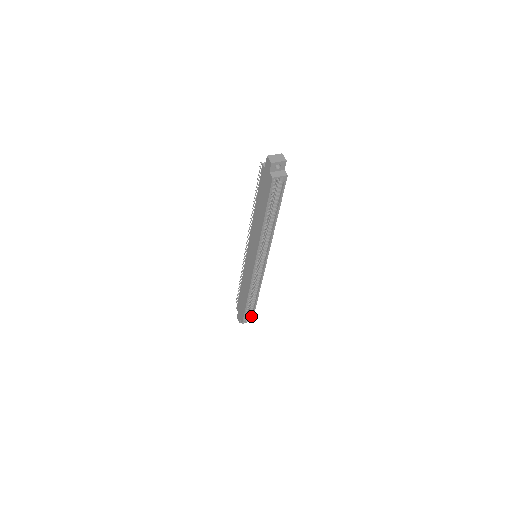
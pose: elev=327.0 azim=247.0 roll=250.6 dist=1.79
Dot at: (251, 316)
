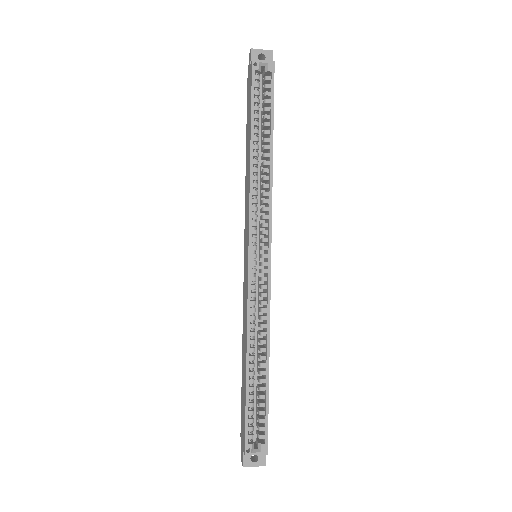
Dot at: (263, 437)
